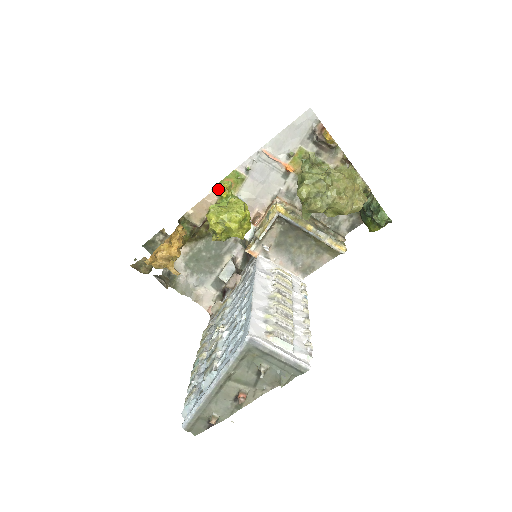
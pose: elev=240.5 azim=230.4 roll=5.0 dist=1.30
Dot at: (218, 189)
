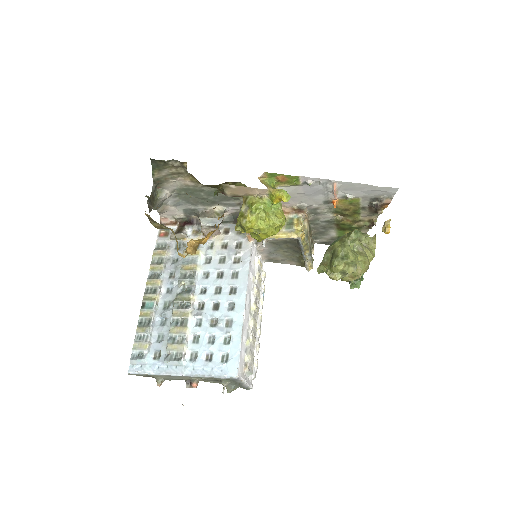
Dot at: (275, 194)
